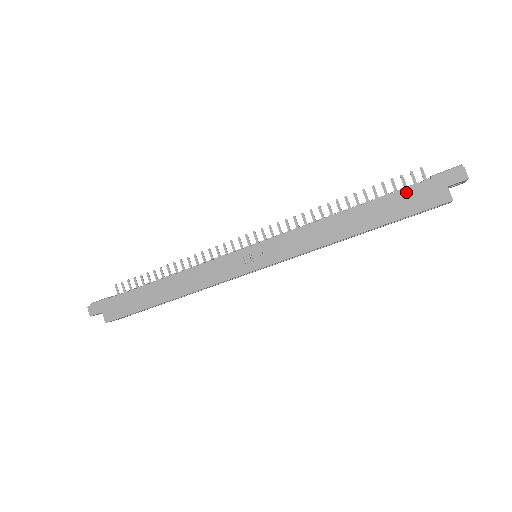
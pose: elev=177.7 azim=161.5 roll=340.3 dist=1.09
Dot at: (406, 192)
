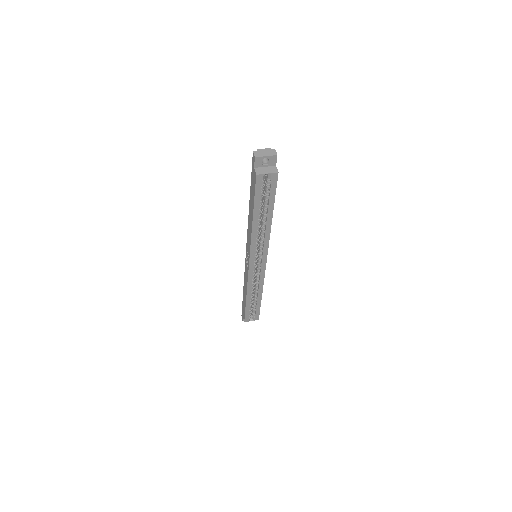
Dot at: (251, 183)
